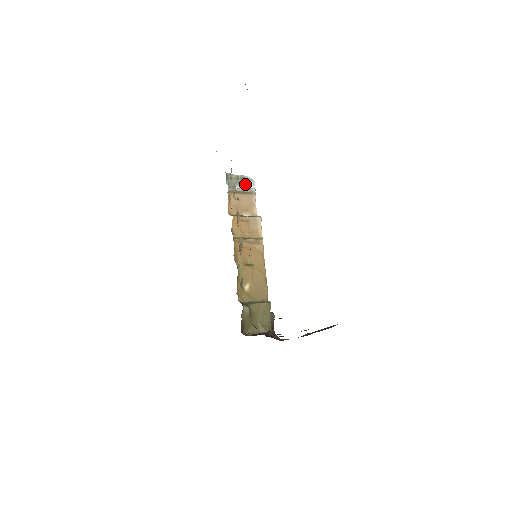
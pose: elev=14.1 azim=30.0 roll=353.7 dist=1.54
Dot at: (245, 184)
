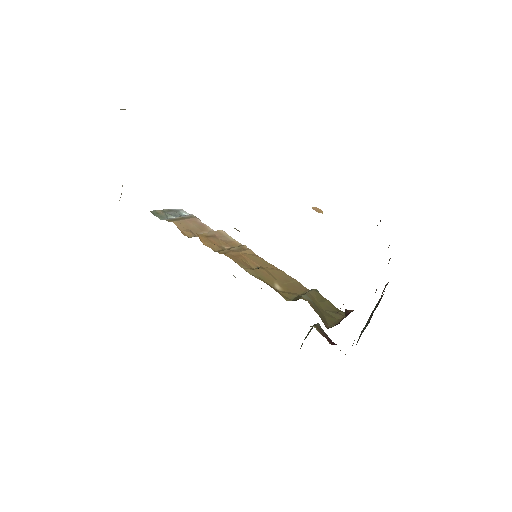
Dot at: (177, 214)
